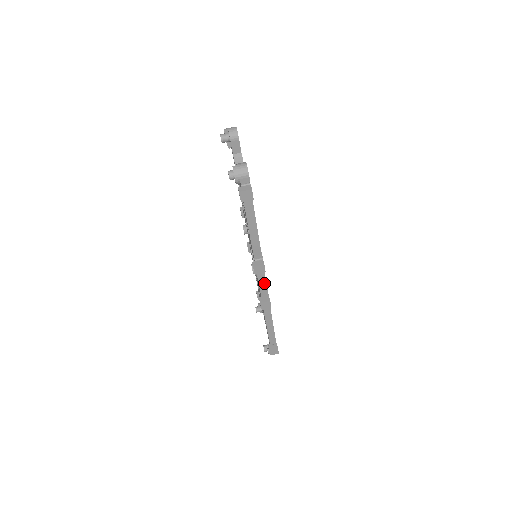
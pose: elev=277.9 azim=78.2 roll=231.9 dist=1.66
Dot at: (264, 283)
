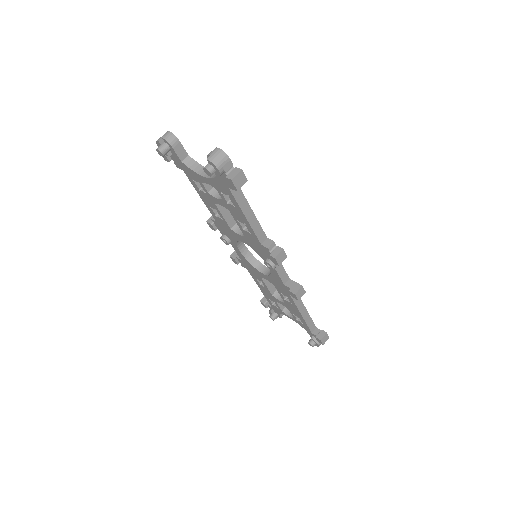
Dot at: (284, 274)
